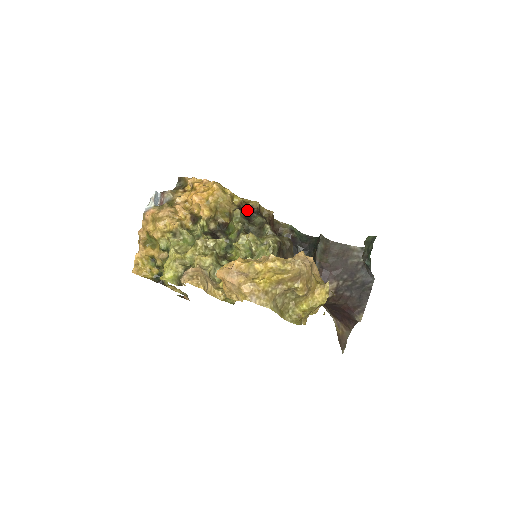
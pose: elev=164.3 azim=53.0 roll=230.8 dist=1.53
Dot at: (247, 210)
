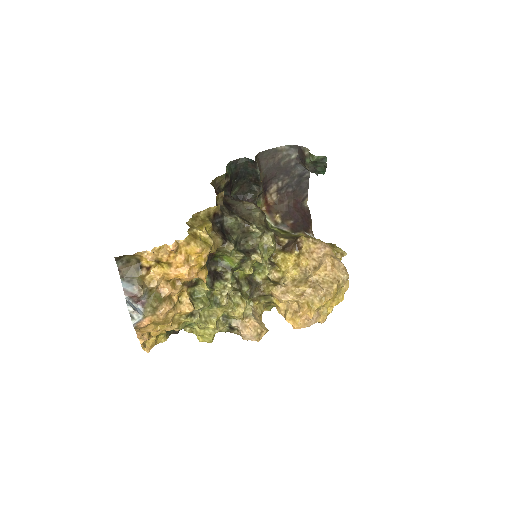
Dot at: (215, 222)
